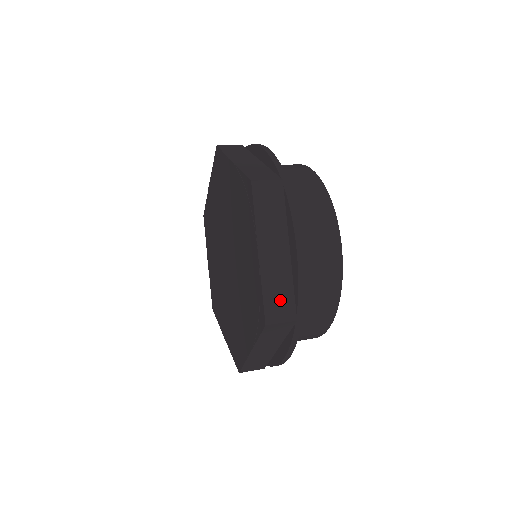
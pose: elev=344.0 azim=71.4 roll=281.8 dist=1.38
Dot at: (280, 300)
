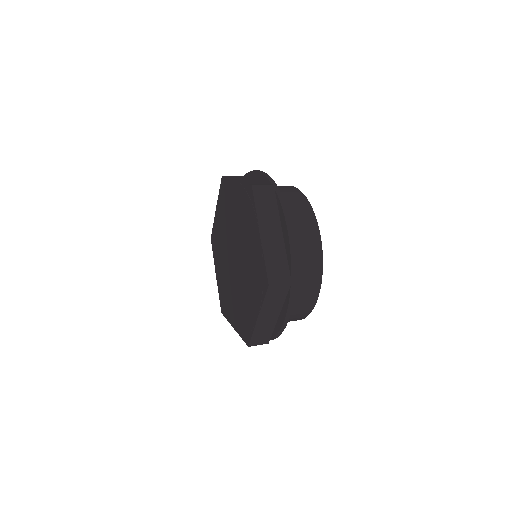
Dot at: (262, 337)
